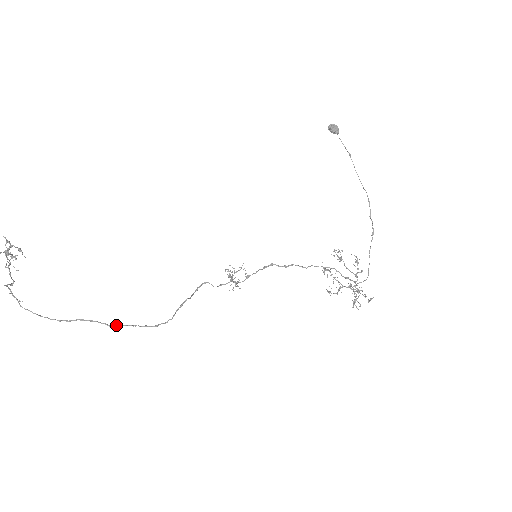
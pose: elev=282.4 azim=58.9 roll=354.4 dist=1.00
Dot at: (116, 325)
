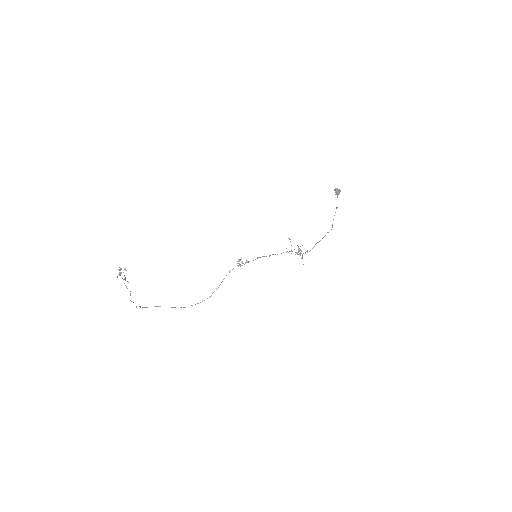
Dot at: occluded
